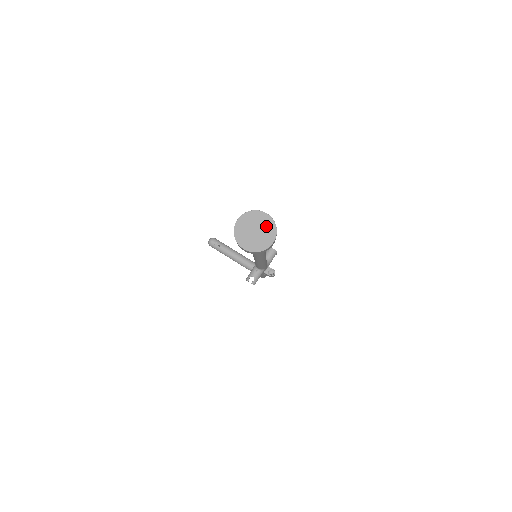
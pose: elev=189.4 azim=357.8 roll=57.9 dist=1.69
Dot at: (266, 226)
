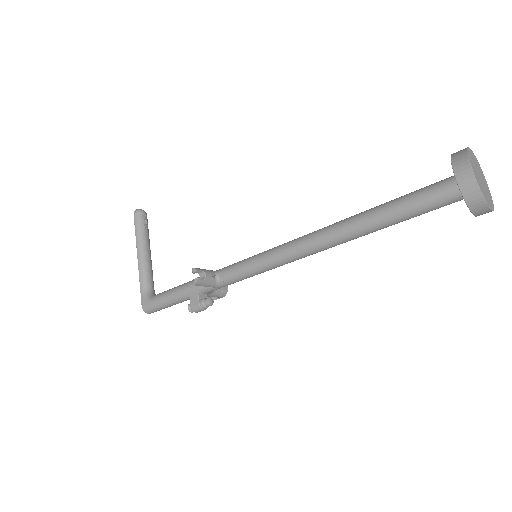
Dot at: (488, 192)
